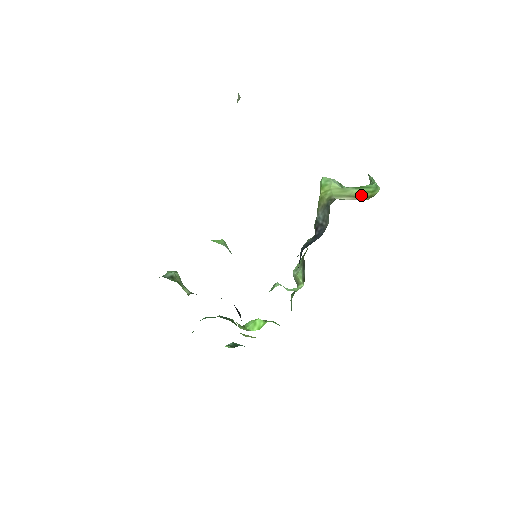
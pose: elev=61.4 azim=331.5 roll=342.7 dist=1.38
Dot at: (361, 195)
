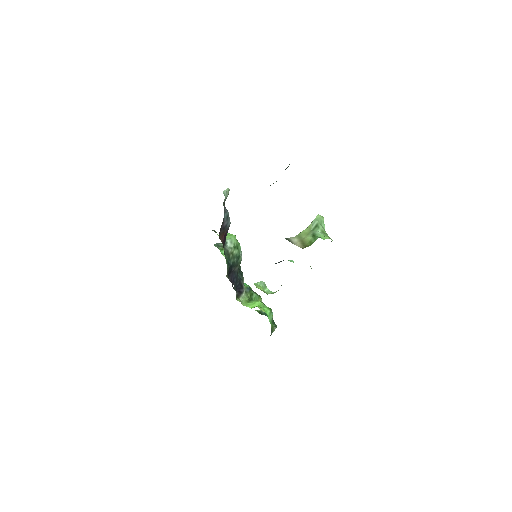
Dot at: (306, 243)
